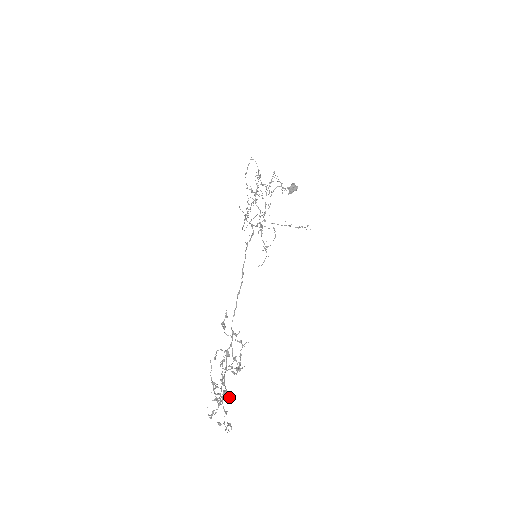
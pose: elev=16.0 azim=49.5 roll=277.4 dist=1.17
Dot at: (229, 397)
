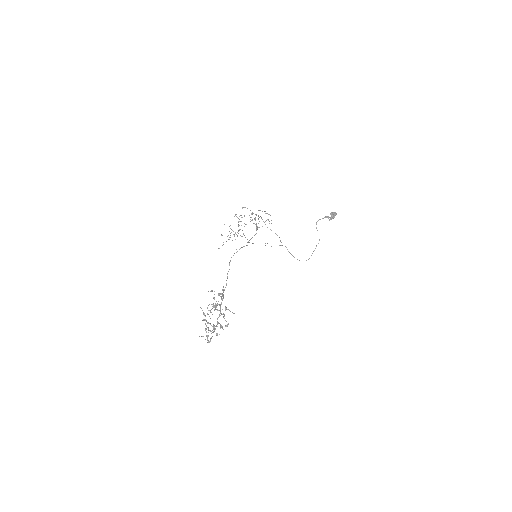
Dot at: (210, 323)
